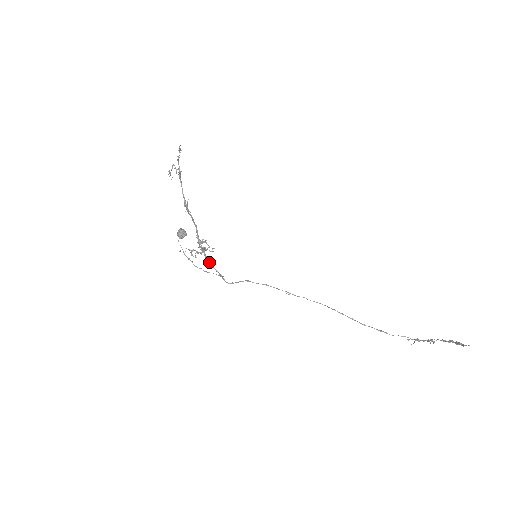
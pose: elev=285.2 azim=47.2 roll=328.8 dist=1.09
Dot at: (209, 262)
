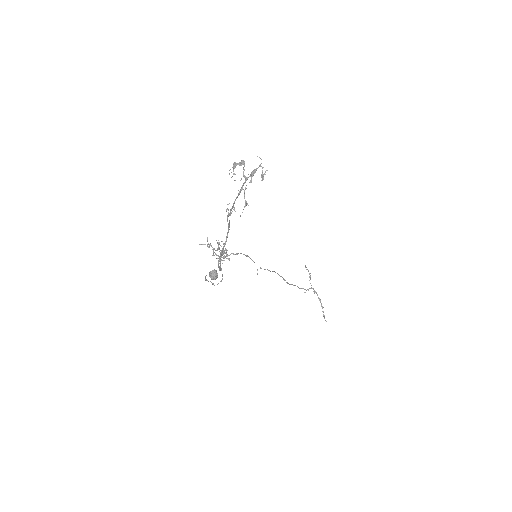
Dot at: (219, 268)
